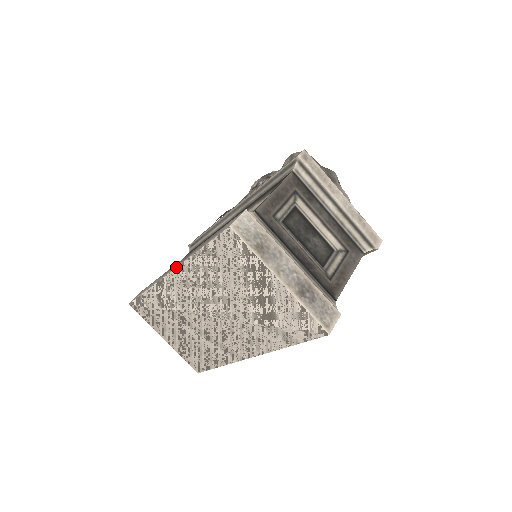
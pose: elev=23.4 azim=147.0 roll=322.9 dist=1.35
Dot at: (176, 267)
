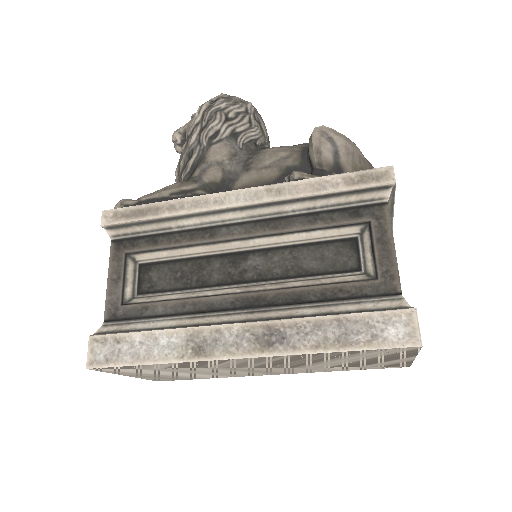
Dot at: (267, 357)
